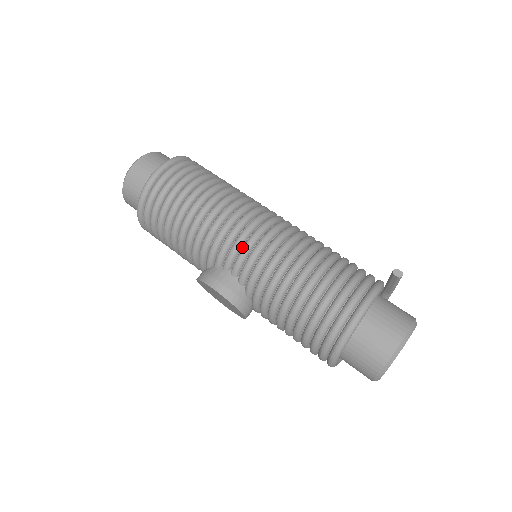
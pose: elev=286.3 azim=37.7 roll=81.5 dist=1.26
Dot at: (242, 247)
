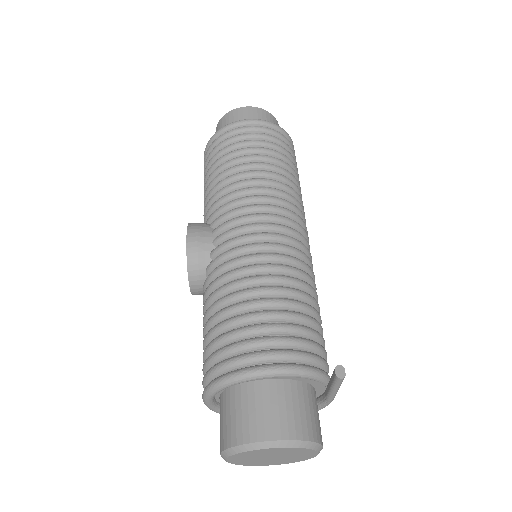
Dot at: (242, 225)
